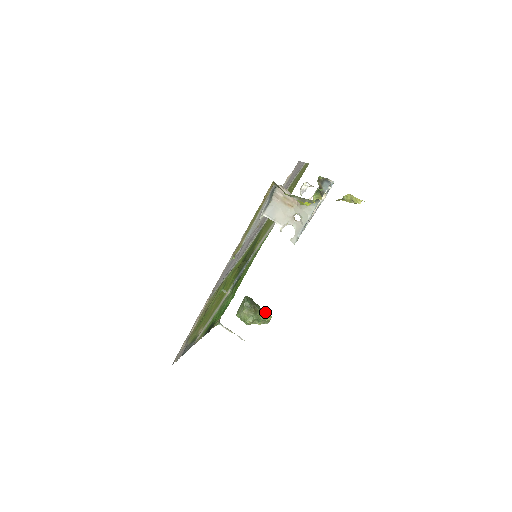
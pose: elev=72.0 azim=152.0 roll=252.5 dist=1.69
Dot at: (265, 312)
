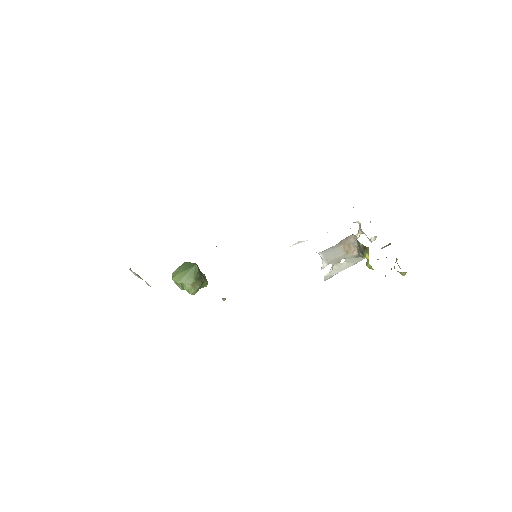
Dot at: (205, 280)
